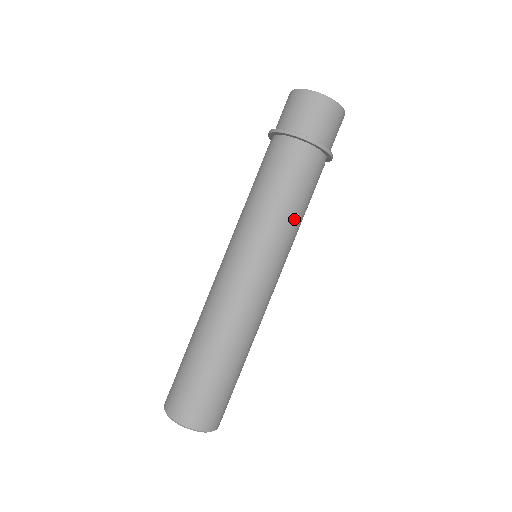
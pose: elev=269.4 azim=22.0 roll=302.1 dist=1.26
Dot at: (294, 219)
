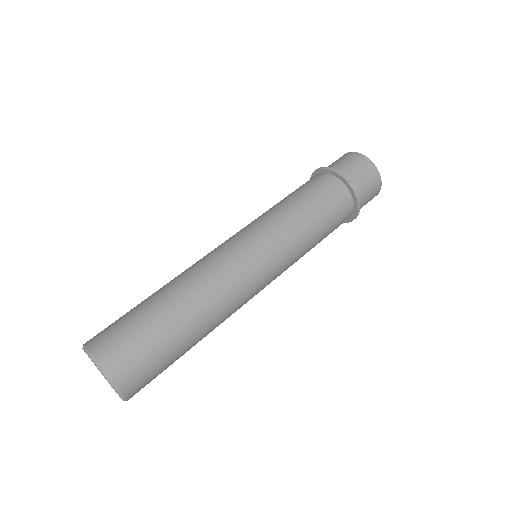
Dot at: (286, 209)
